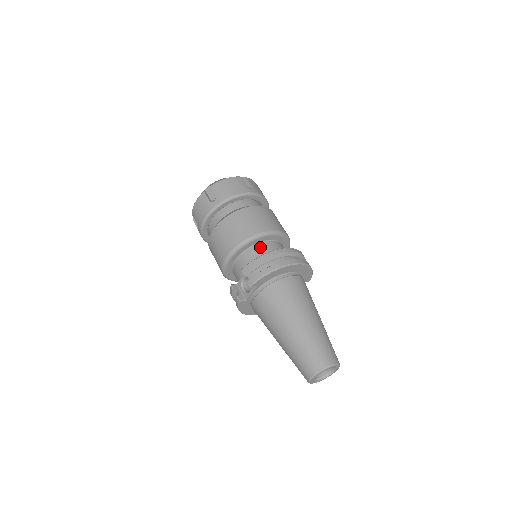
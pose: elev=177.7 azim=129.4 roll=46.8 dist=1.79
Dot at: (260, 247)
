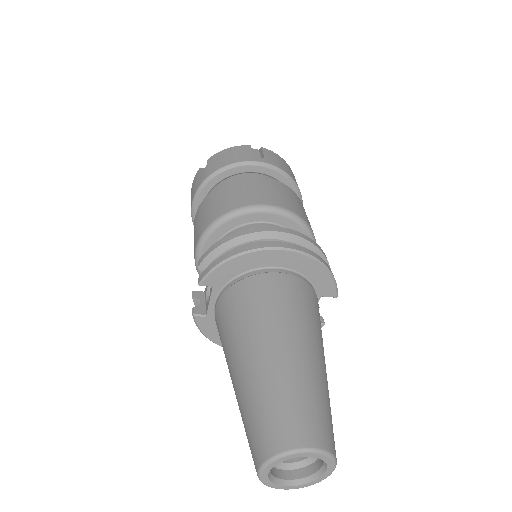
Dot at: occluded
